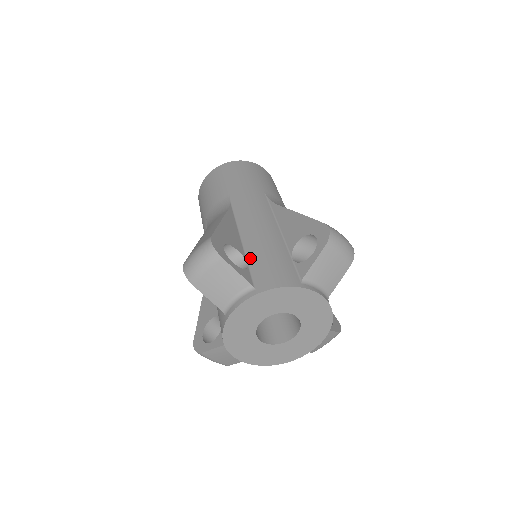
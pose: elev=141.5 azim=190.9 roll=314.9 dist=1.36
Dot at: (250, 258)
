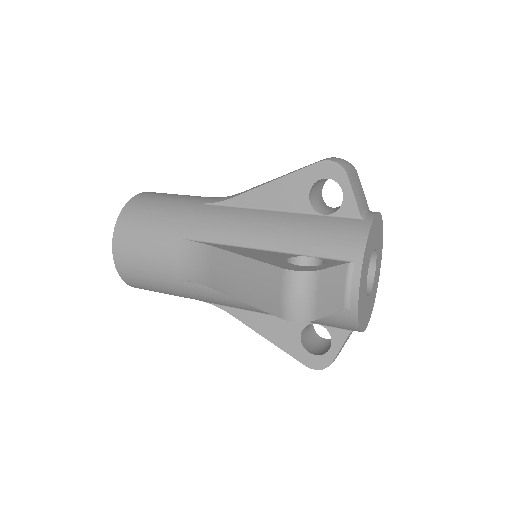
Dot at: occluded
